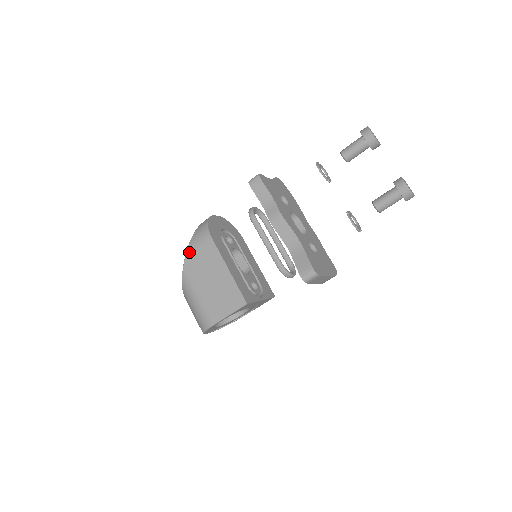
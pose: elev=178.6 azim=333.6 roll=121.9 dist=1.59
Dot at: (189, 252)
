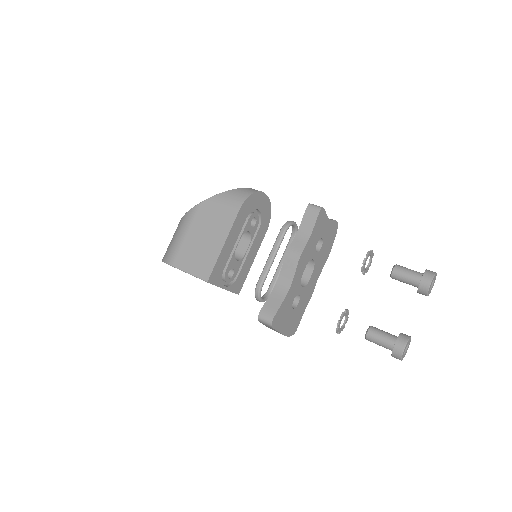
Dot at: (215, 198)
